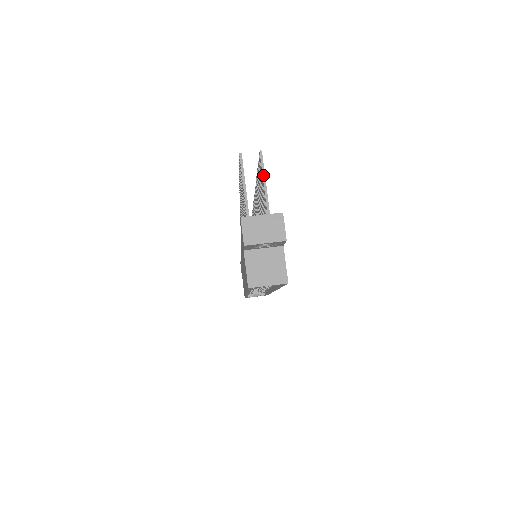
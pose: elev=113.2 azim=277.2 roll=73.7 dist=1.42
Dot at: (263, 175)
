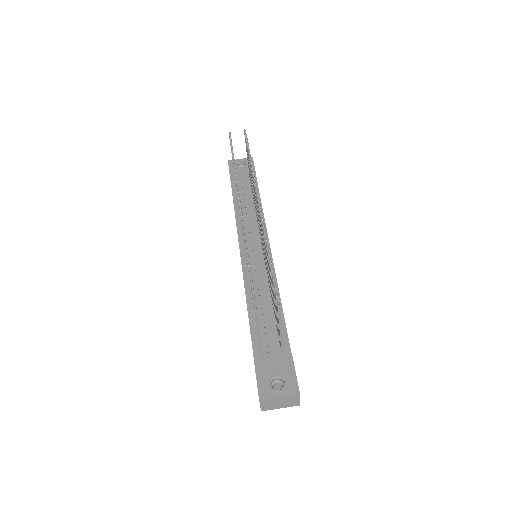
Dot at: (279, 323)
